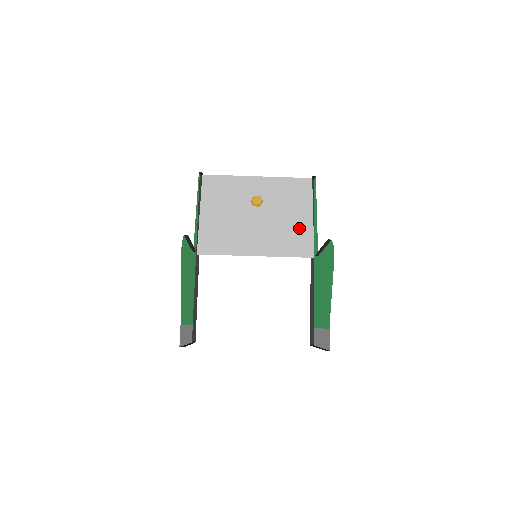
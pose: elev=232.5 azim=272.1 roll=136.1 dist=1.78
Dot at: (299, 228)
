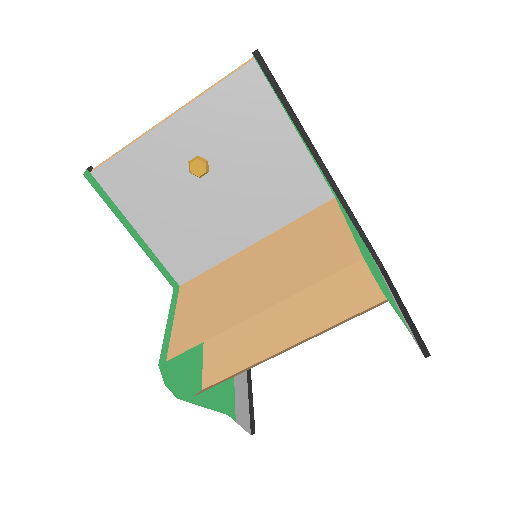
Dot at: (287, 166)
